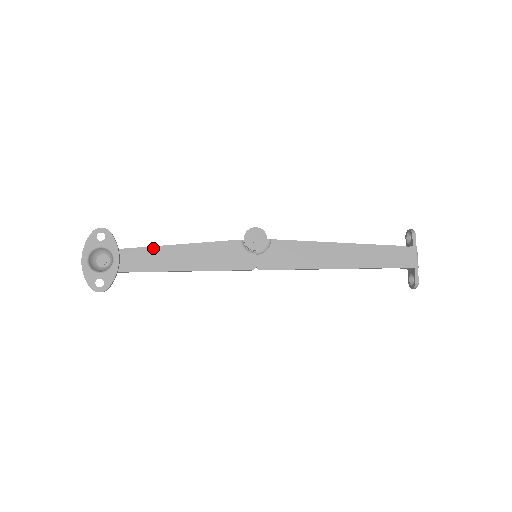
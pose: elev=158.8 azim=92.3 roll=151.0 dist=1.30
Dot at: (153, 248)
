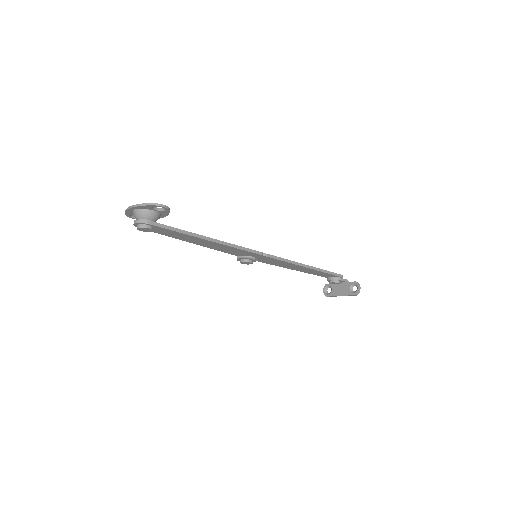
Dot at: occluded
